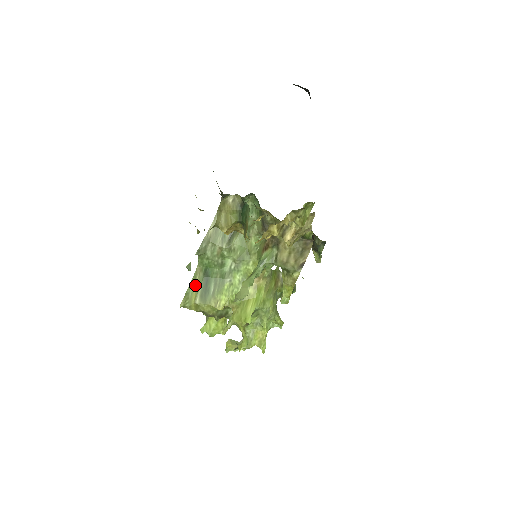
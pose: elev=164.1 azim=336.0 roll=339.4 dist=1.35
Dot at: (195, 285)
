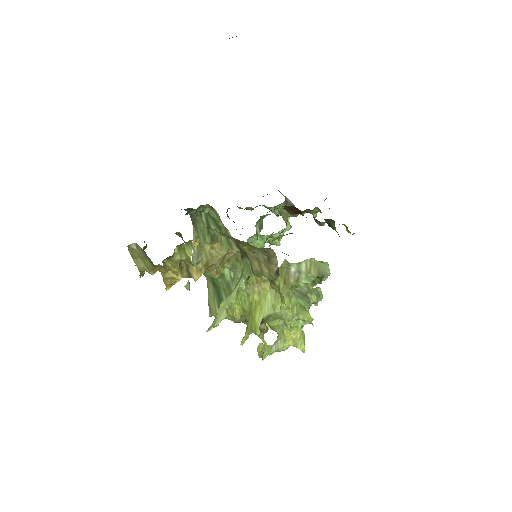
Dot at: (211, 296)
